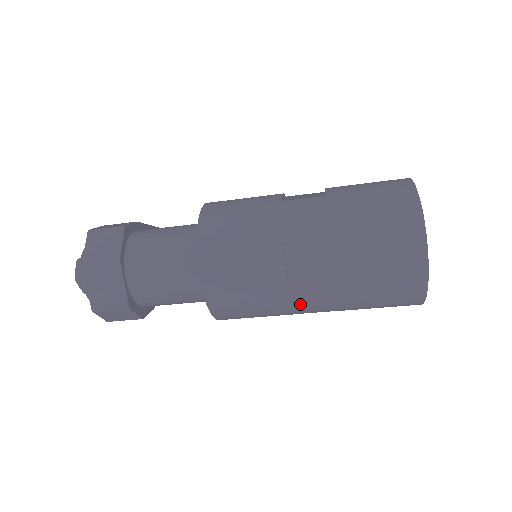
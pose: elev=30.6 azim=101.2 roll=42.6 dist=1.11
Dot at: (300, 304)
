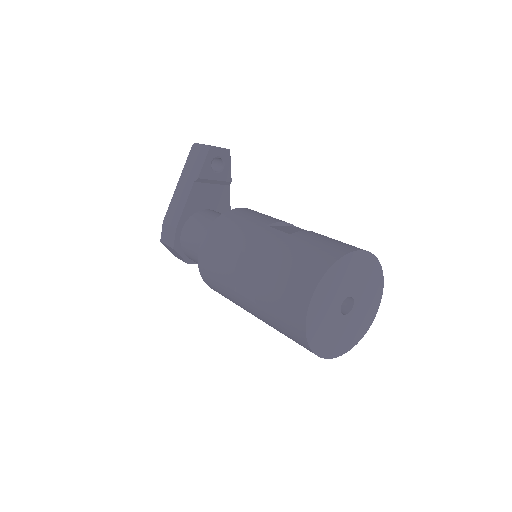
Dot at: occluded
